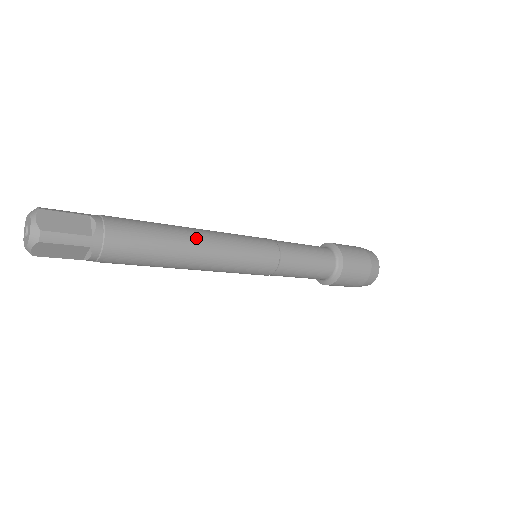
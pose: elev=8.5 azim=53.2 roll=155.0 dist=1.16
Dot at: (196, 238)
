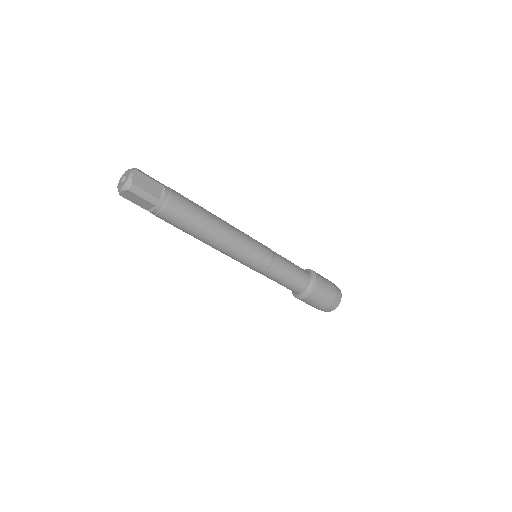
Dot at: (221, 228)
